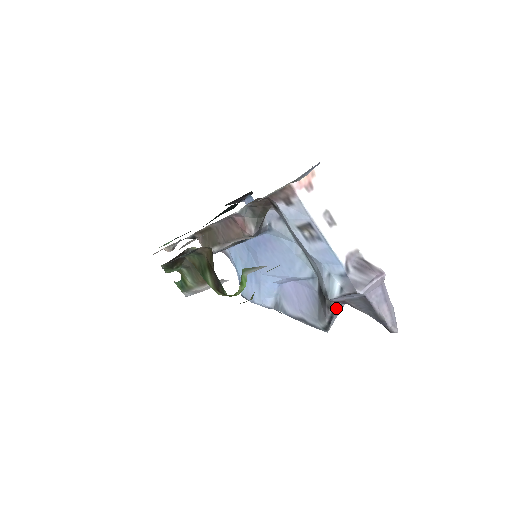
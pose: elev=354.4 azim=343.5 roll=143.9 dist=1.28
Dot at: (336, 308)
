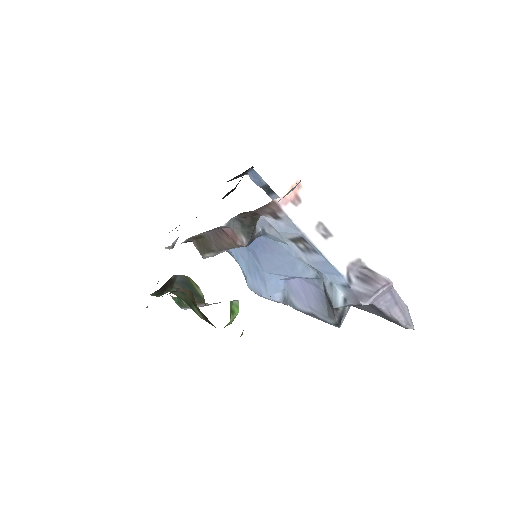
Dot at: (344, 309)
